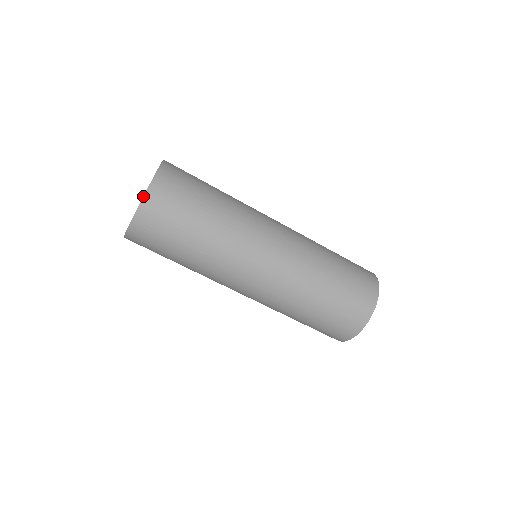
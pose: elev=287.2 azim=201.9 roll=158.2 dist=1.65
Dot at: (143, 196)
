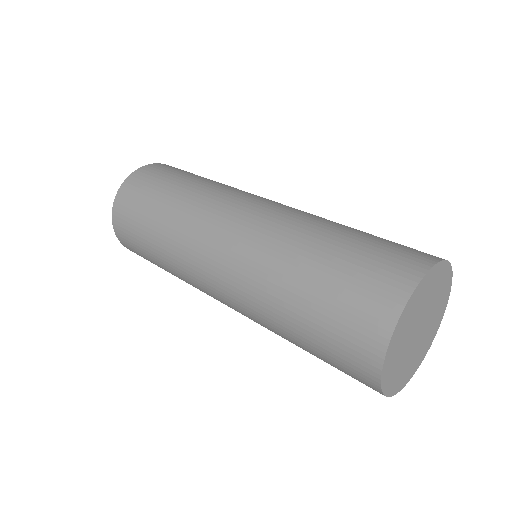
Dot at: (130, 175)
